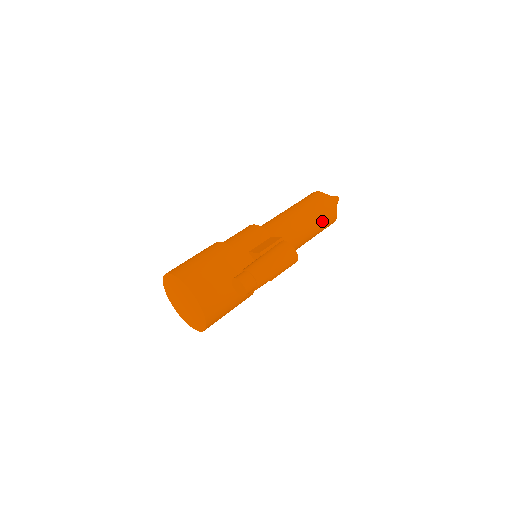
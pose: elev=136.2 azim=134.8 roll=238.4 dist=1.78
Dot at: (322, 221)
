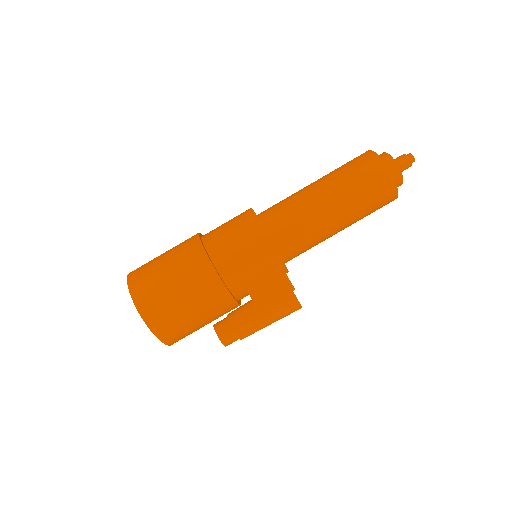
Dot at: occluded
